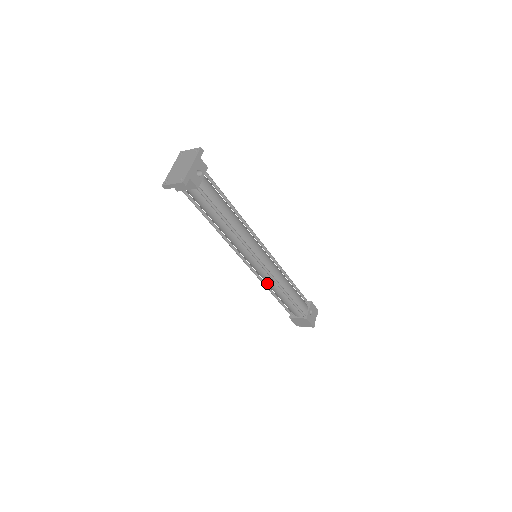
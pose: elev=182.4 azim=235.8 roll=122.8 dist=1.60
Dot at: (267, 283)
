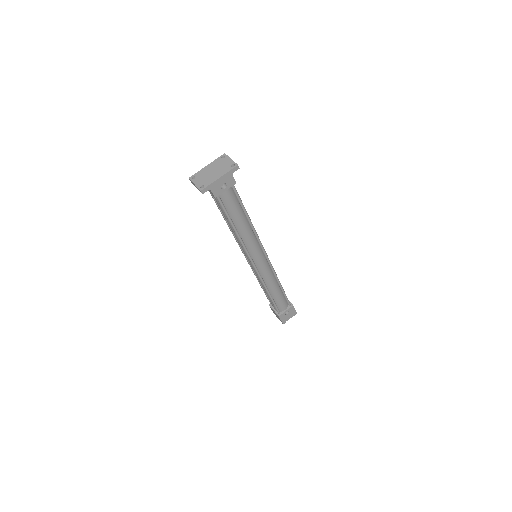
Dot at: occluded
